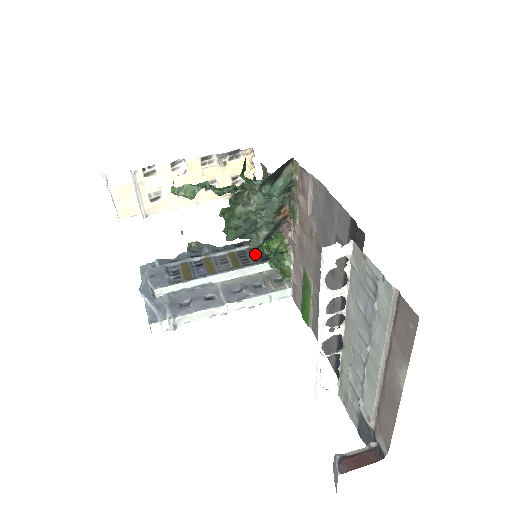
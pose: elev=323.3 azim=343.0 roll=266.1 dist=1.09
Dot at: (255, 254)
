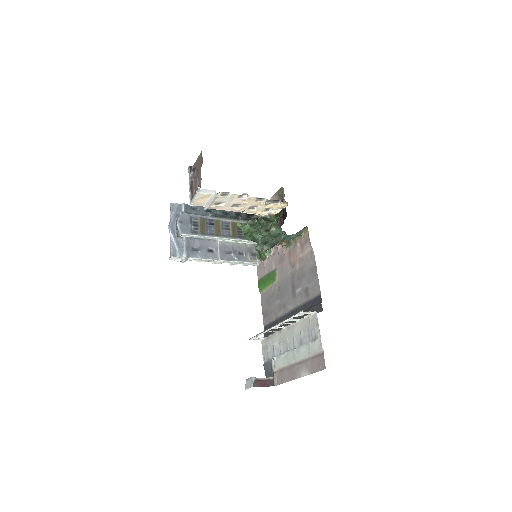
Dot at: occluded
